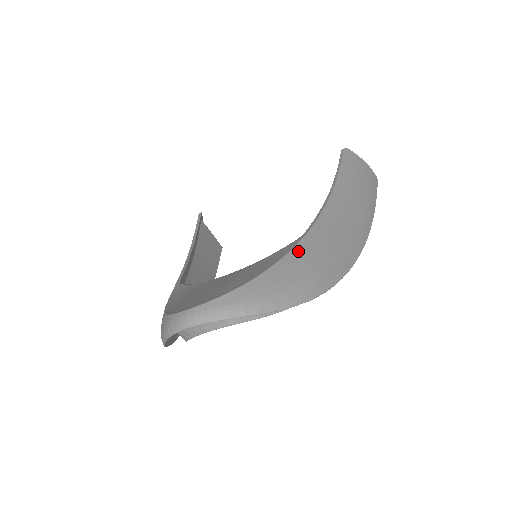
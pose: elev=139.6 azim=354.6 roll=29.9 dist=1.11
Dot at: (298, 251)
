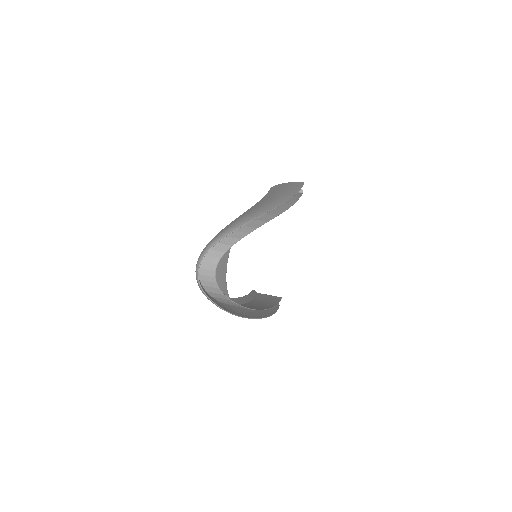
Dot at: occluded
